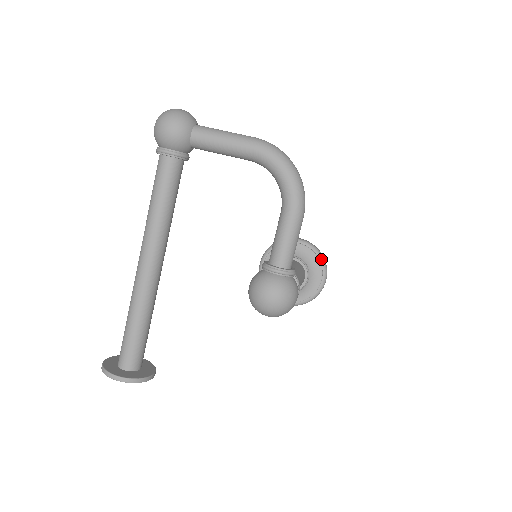
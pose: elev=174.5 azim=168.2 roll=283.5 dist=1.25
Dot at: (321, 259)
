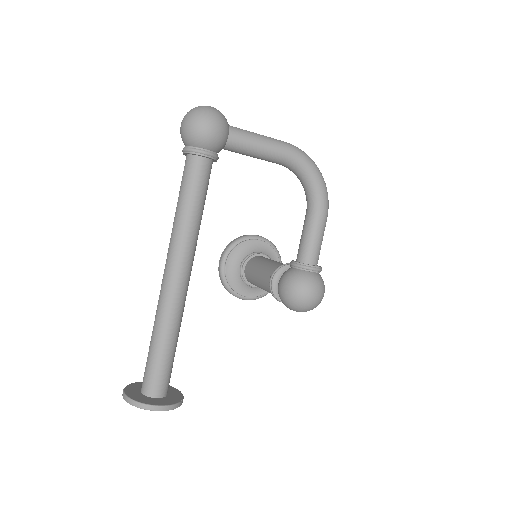
Dot at: (278, 253)
